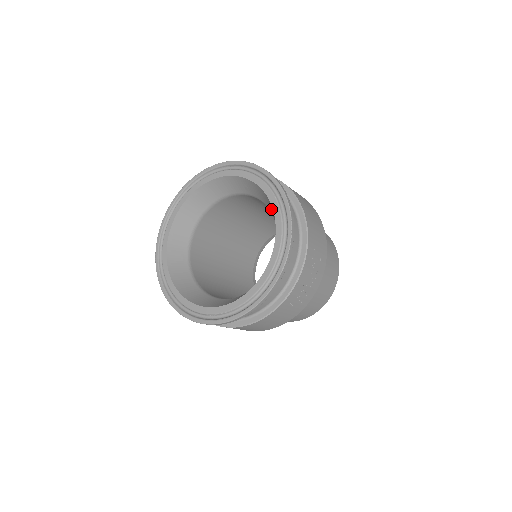
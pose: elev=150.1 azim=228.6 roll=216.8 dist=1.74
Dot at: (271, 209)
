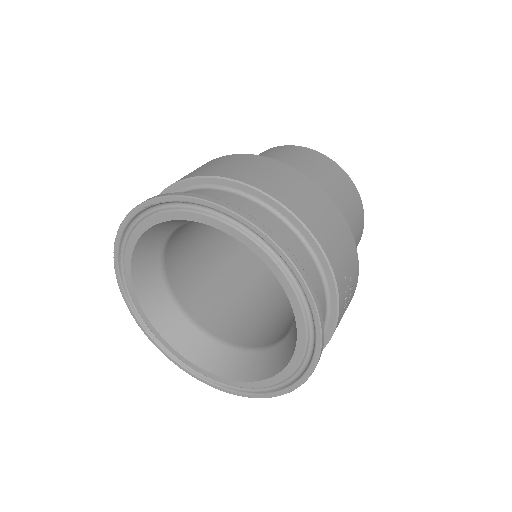
Dot at: occluded
